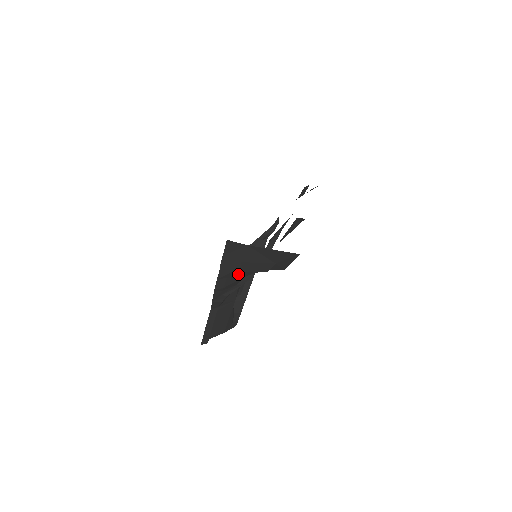
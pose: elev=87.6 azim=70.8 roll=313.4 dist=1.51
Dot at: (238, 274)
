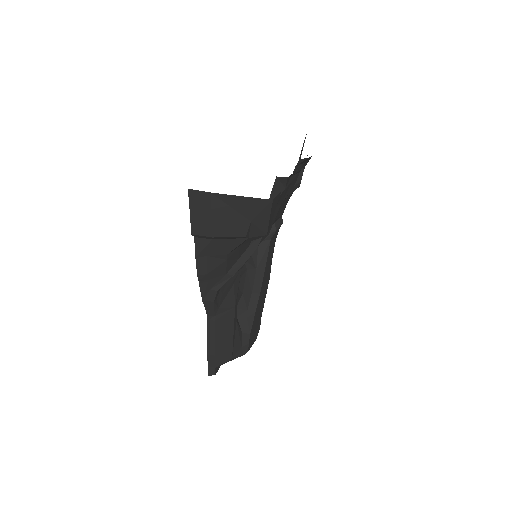
Dot at: (218, 249)
